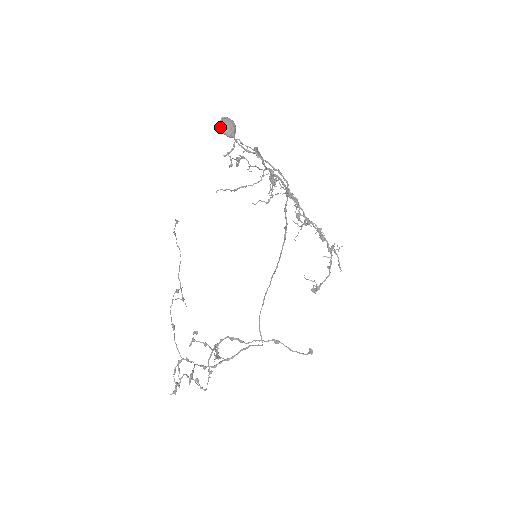
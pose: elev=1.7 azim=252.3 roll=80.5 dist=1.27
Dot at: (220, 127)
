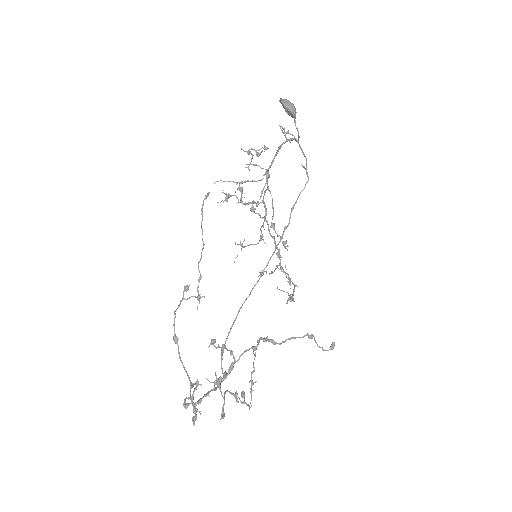
Dot at: (286, 104)
